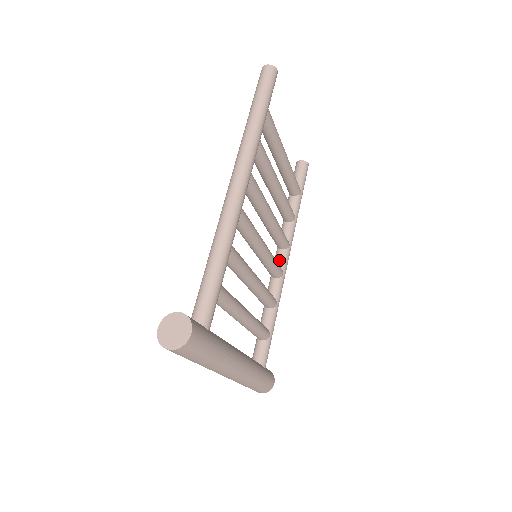
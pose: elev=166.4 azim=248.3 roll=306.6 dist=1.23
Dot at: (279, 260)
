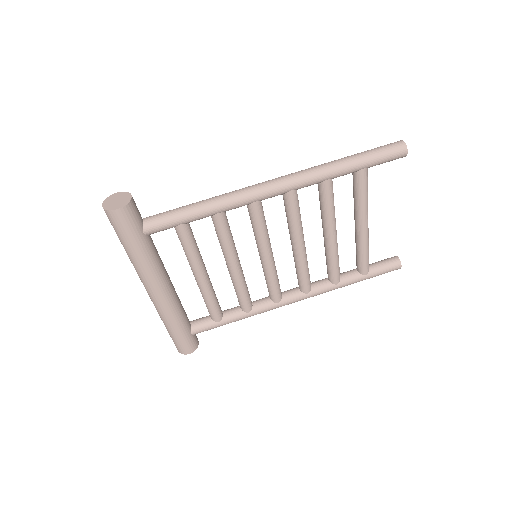
Dot at: (288, 292)
